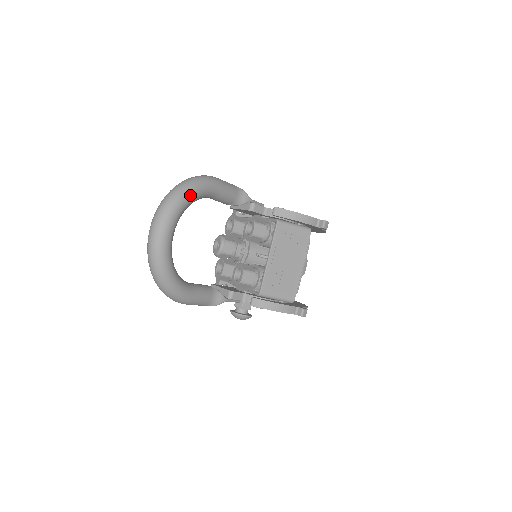
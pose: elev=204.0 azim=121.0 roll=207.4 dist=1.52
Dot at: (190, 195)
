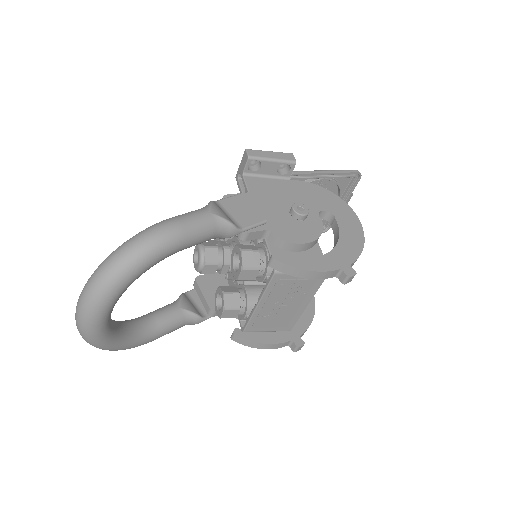
Dot at: (126, 283)
